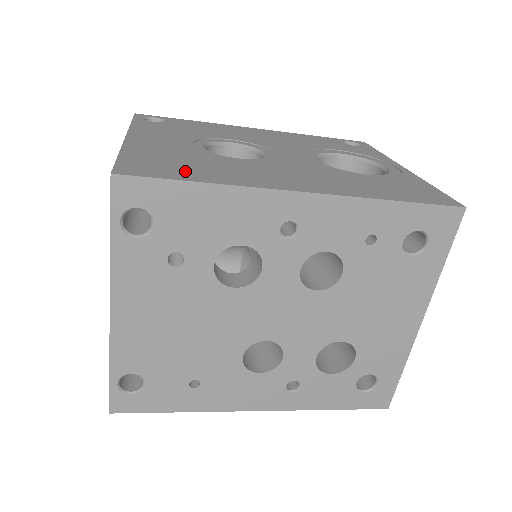
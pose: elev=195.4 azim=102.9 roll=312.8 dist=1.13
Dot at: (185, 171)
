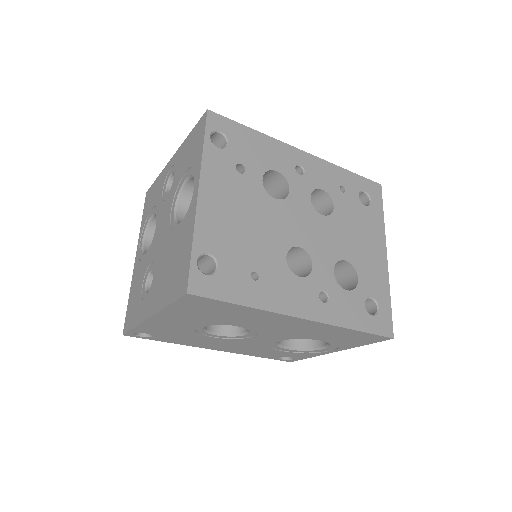
Dot at: occluded
